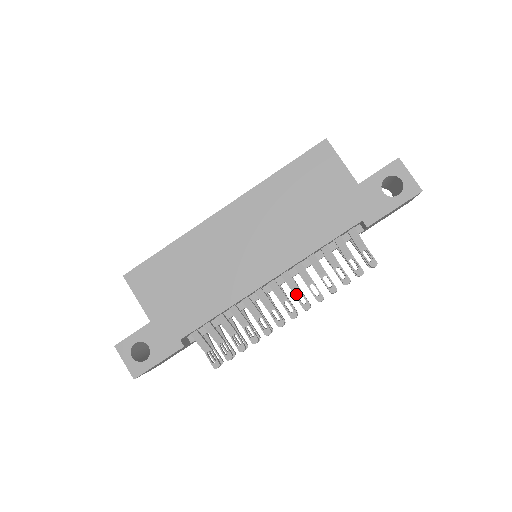
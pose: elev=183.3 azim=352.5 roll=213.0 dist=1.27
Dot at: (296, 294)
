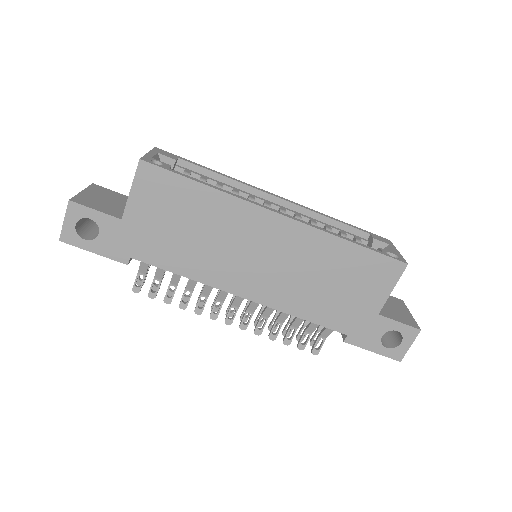
Dot at: (248, 312)
